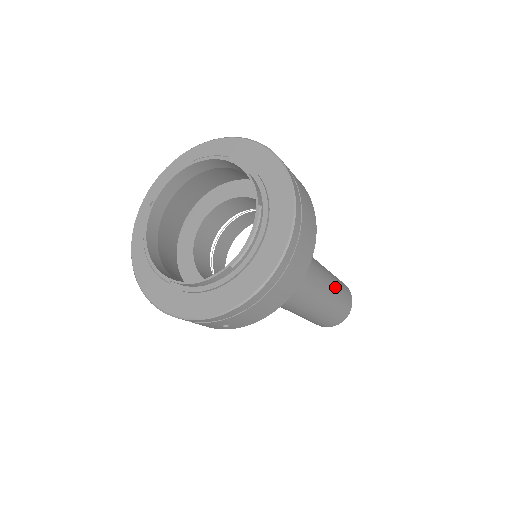
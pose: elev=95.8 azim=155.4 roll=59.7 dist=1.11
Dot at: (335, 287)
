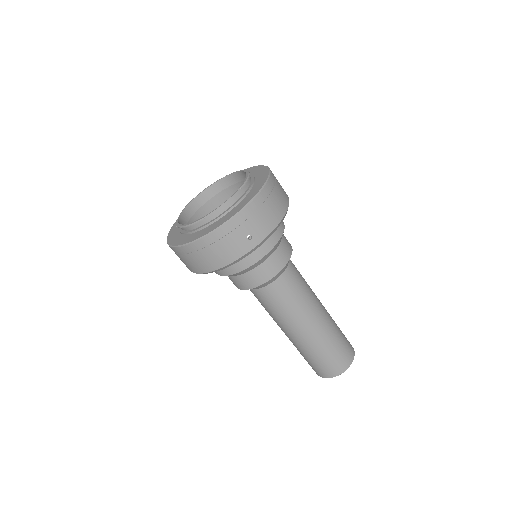
Dot at: occluded
